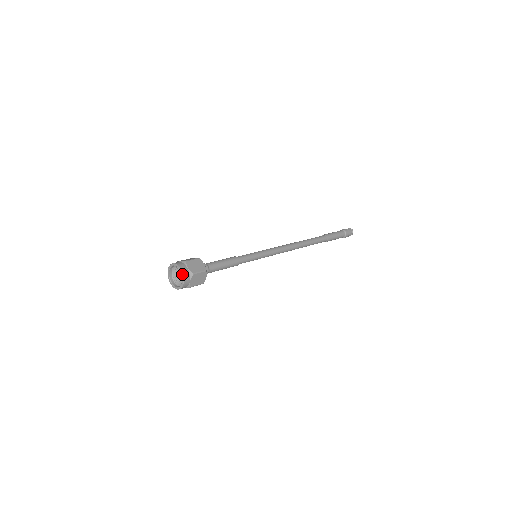
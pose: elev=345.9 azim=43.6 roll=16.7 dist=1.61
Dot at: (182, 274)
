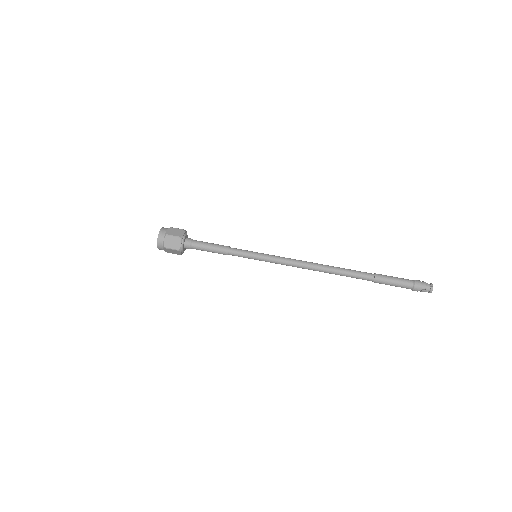
Dot at: (157, 243)
